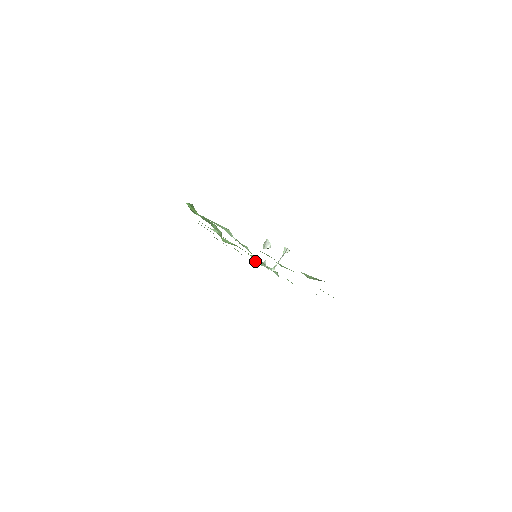
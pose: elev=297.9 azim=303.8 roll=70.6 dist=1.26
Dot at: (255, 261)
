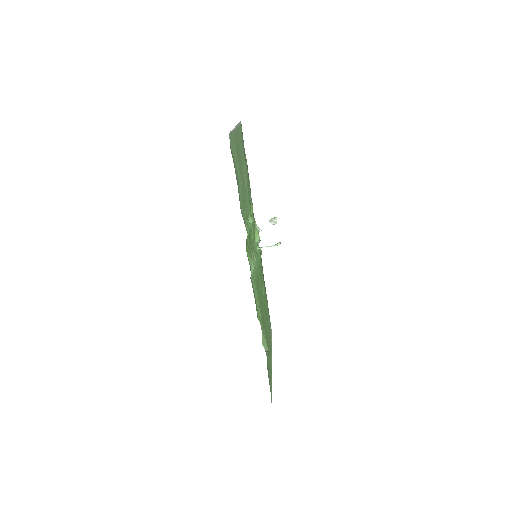
Dot at: occluded
